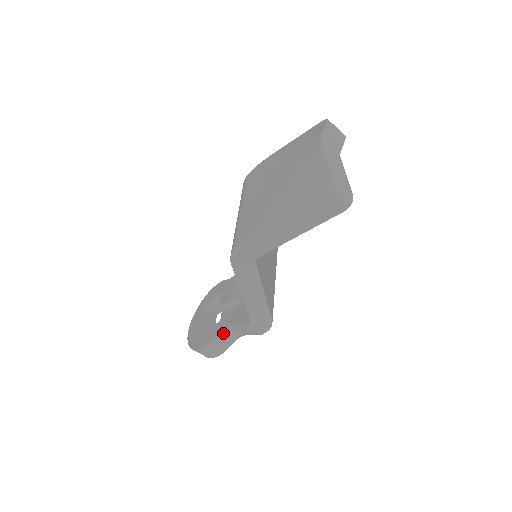
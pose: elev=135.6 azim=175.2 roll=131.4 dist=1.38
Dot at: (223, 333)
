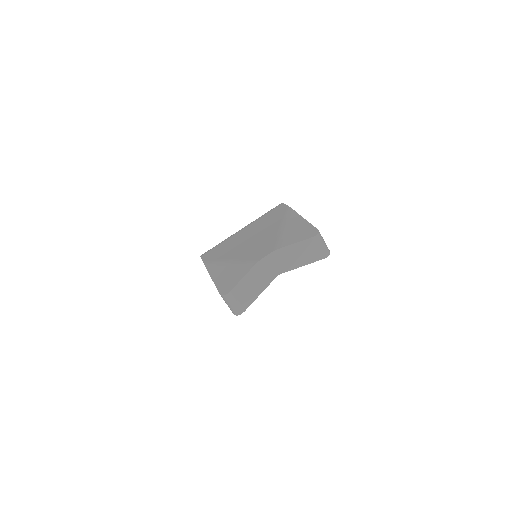
Dot at: occluded
